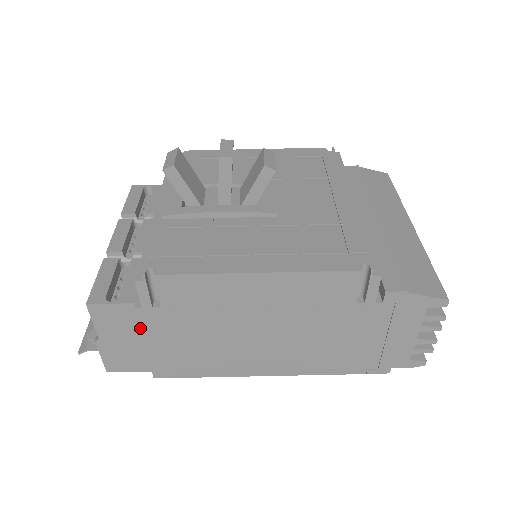
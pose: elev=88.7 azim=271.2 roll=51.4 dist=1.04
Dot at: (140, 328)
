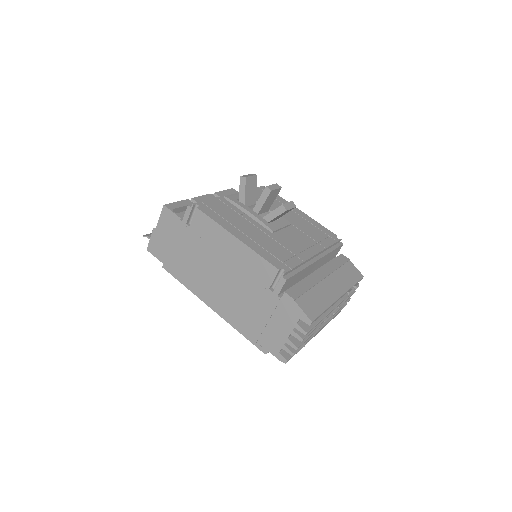
Dot at: (175, 232)
